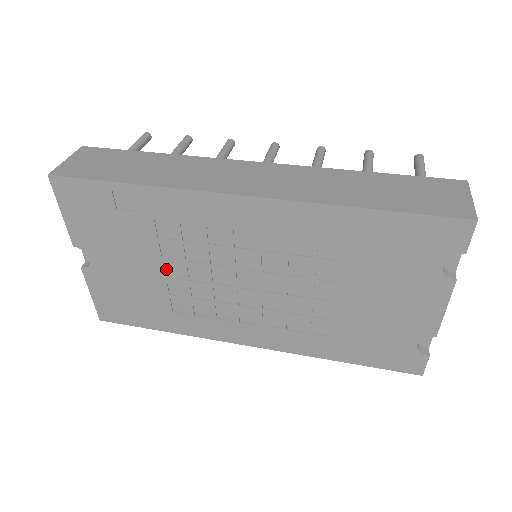
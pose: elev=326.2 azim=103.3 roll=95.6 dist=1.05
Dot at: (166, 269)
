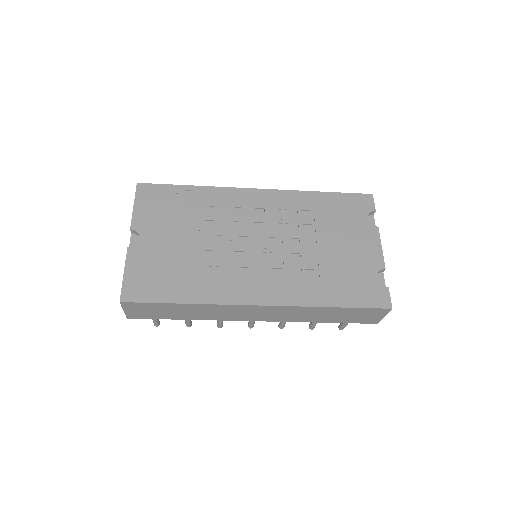
Dot at: (200, 241)
